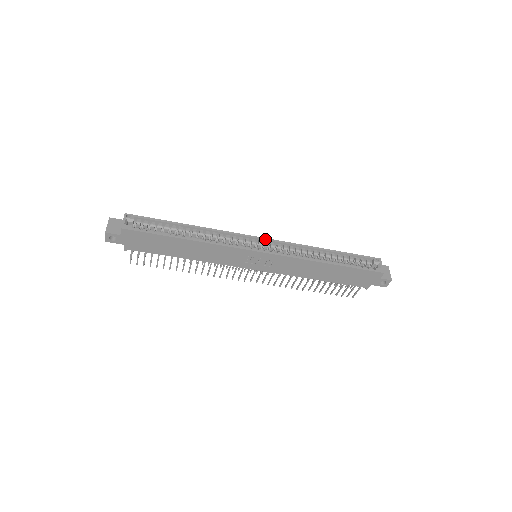
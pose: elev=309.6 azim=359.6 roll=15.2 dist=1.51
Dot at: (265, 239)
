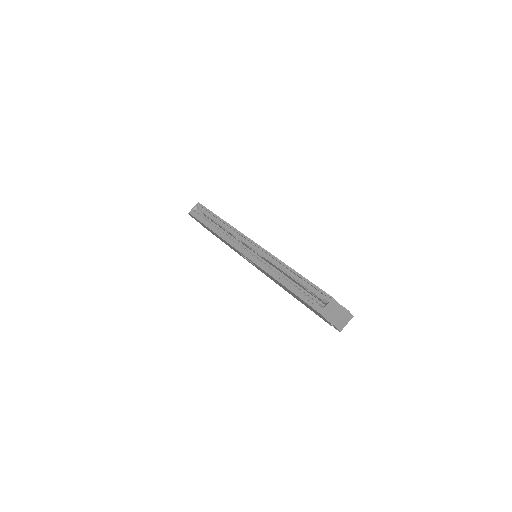
Dot at: (255, 244)
